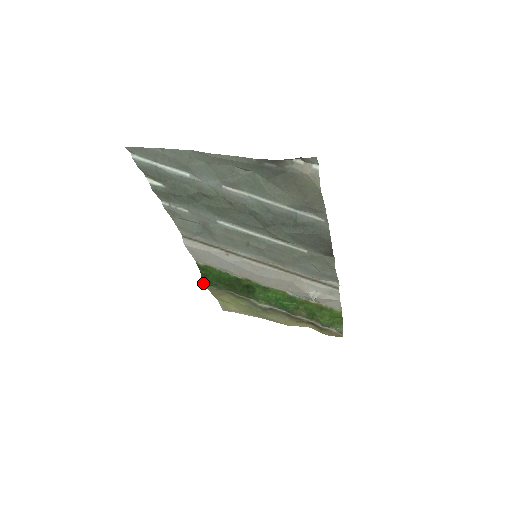
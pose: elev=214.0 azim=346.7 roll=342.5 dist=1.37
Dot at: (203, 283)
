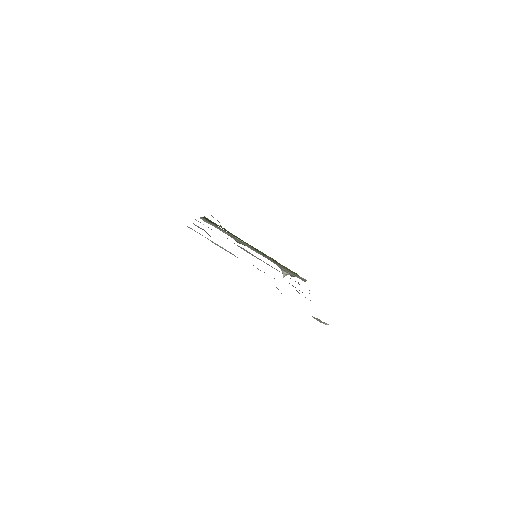
Dot at: occluded
